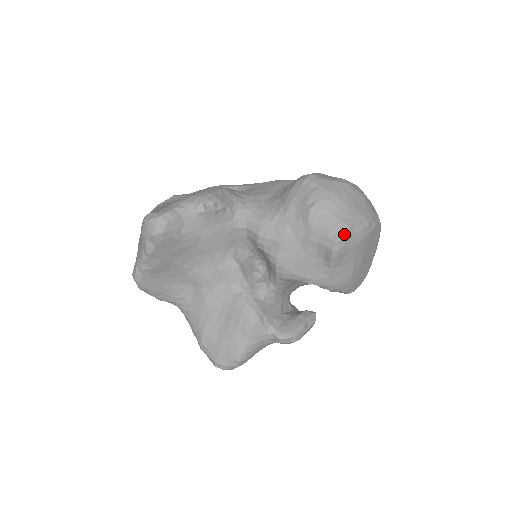
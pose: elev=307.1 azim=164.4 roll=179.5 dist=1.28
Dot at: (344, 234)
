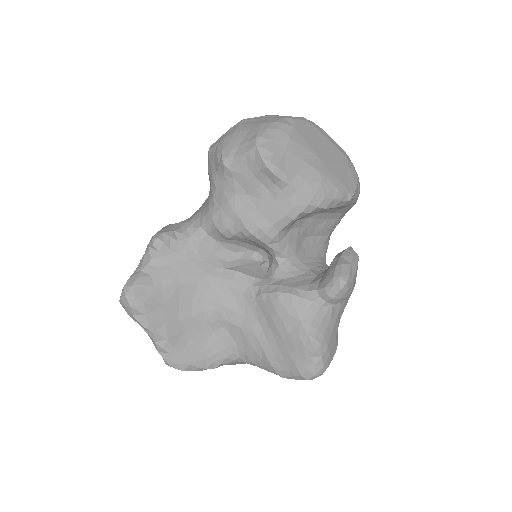
Dot at: (262, 146)
